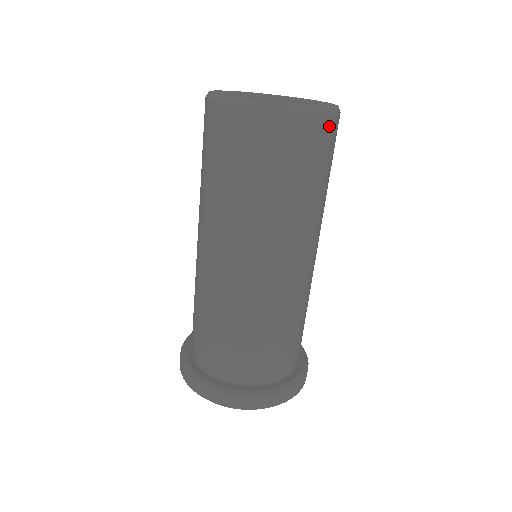
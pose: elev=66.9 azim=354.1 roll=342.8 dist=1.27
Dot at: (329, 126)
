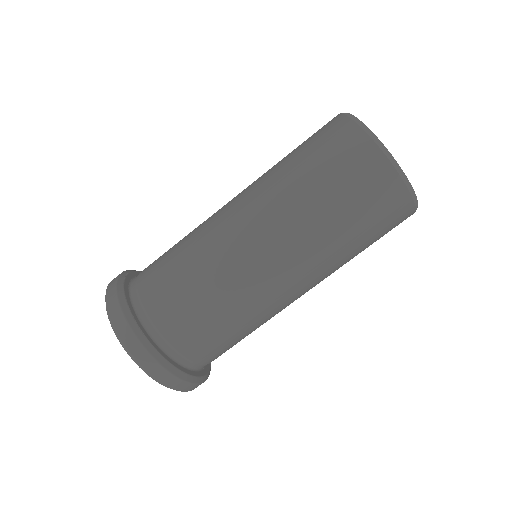
Dot at: (407, 217)
